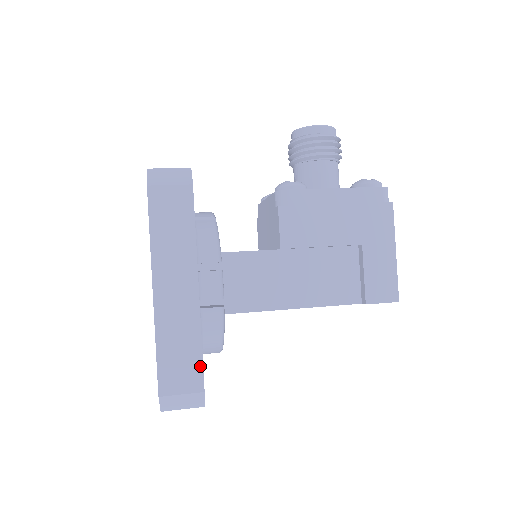
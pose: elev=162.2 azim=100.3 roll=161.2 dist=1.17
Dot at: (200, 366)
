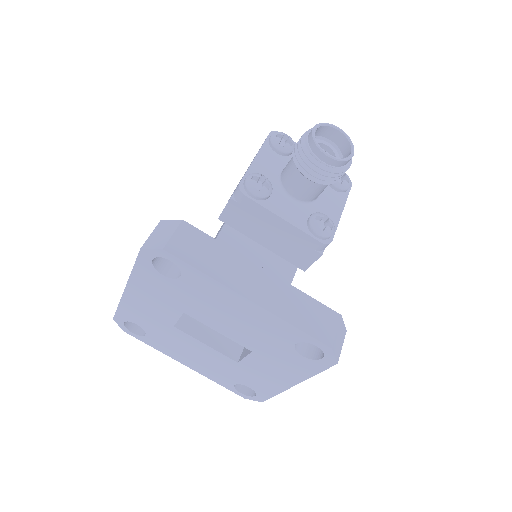
Dot at: occluded
